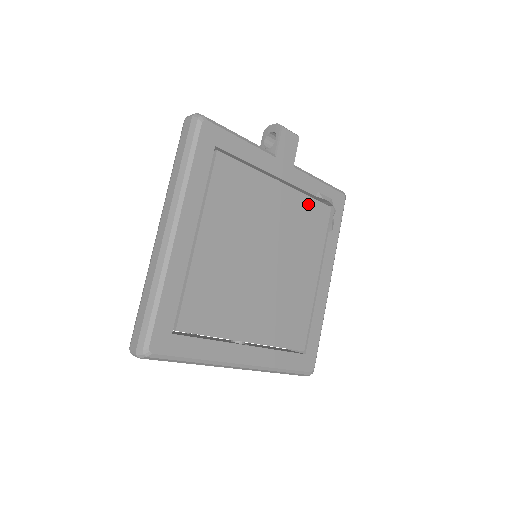
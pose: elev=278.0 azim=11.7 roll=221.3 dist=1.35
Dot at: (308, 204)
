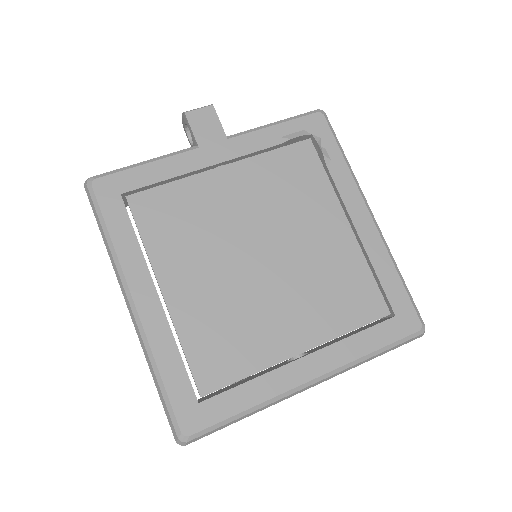
Dot at: (275, 160)
